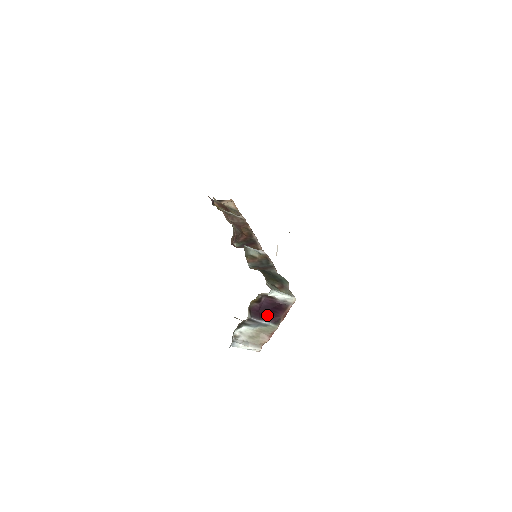
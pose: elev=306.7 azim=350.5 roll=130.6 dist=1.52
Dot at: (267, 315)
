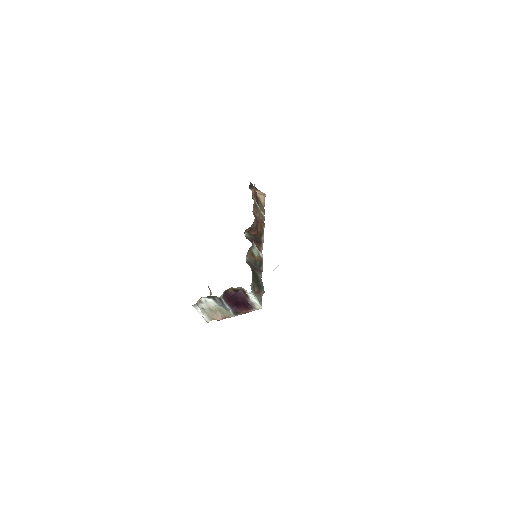
Dot at: (234, 304)
